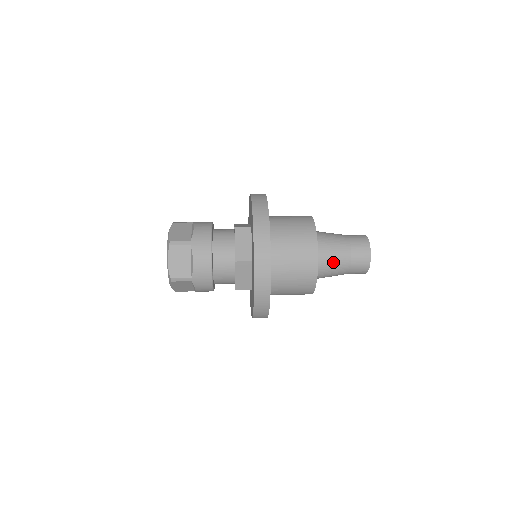
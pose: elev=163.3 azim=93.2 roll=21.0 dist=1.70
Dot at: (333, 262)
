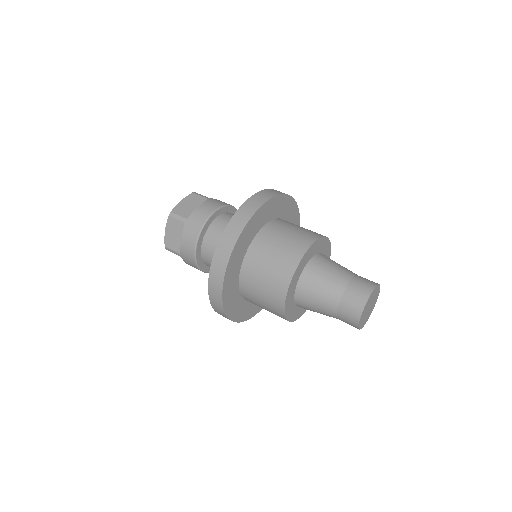
Dot at: occluded
